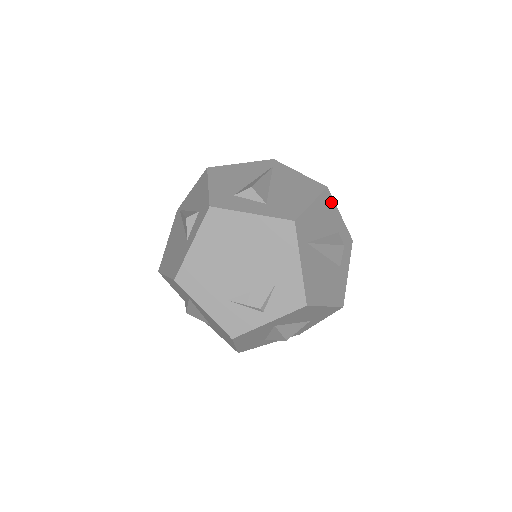
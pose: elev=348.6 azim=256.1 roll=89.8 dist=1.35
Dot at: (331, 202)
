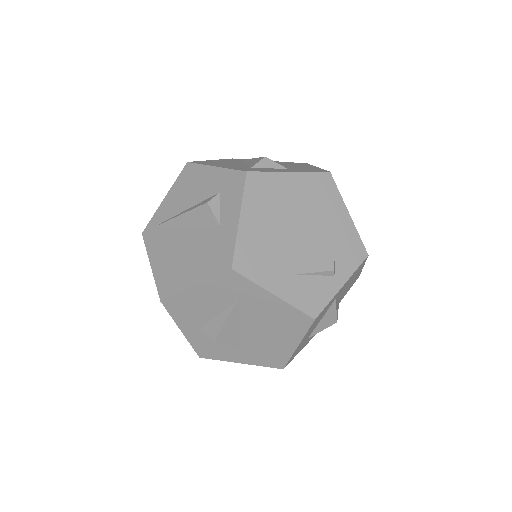
Dot at: occluded
